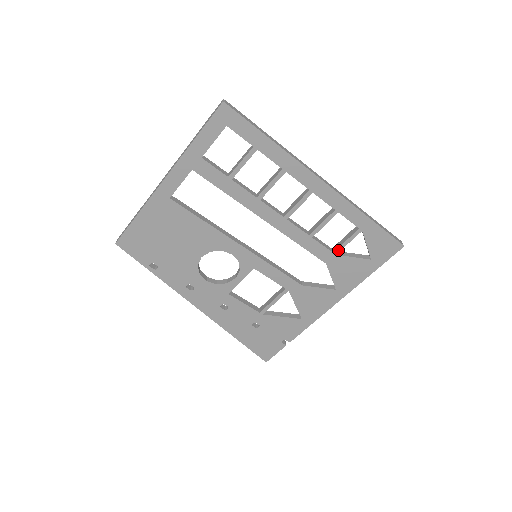
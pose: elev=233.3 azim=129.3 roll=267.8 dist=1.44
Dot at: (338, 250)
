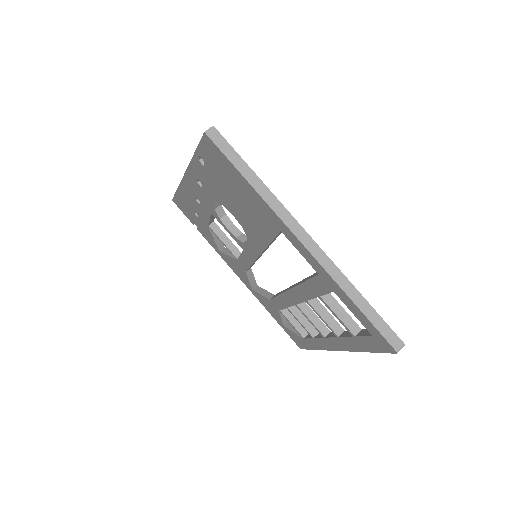
Dot at: (283, 314)
